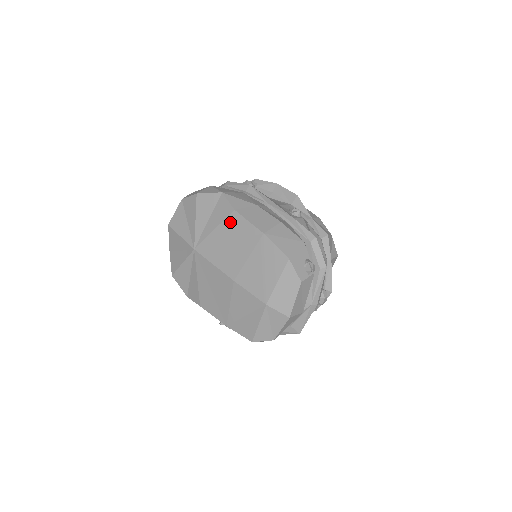
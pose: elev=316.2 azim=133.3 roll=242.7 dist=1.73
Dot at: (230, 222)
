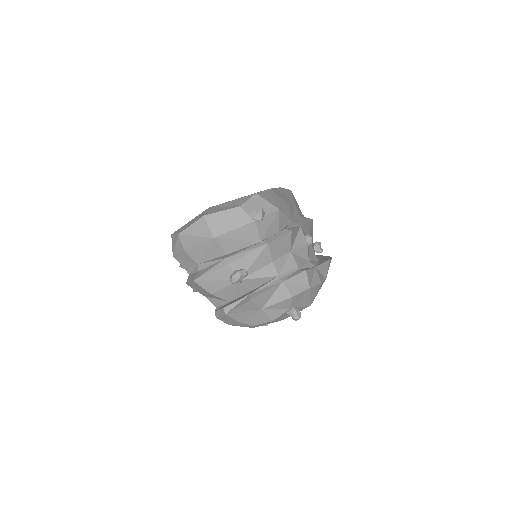
Dot at: occluded
